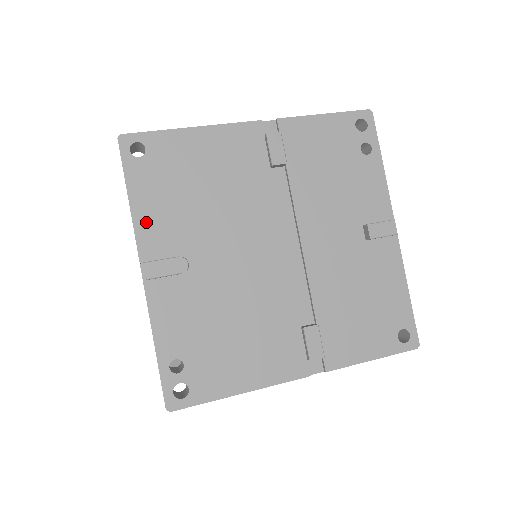
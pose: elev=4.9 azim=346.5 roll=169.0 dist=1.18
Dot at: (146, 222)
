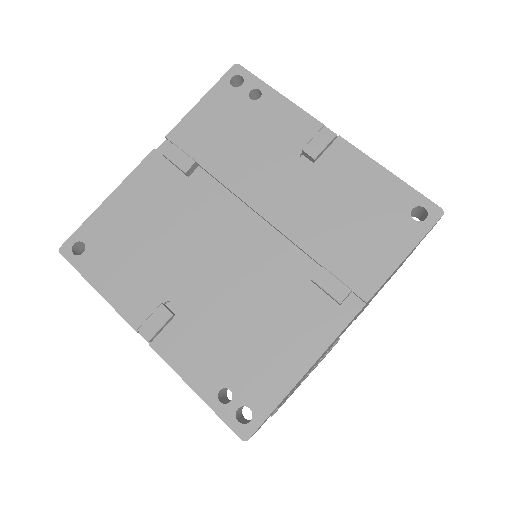
Dot at: (120, 297)
